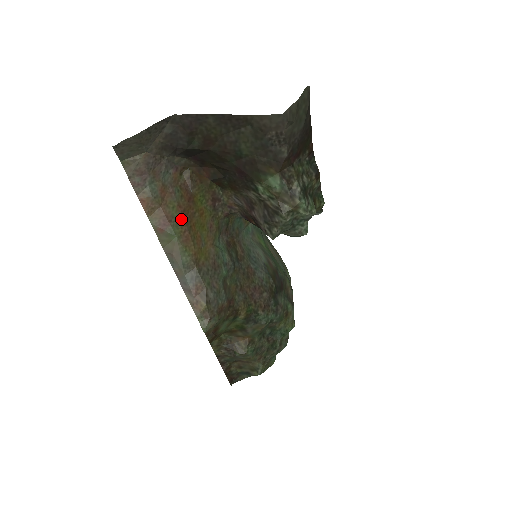
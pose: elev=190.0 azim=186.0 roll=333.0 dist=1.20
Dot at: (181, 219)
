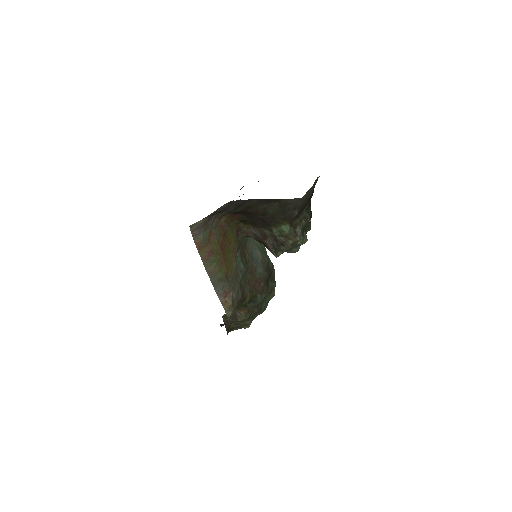
Dot at: (219, 250)
